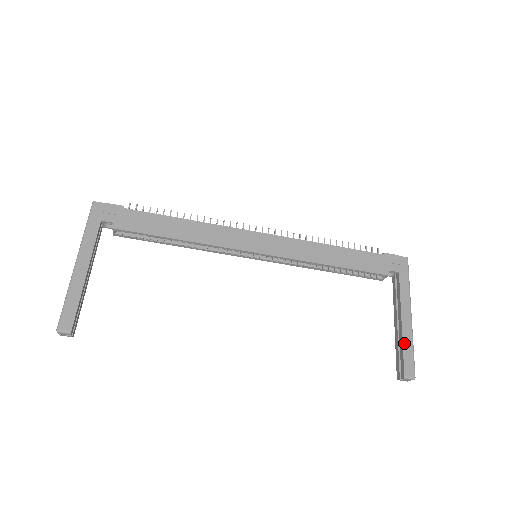
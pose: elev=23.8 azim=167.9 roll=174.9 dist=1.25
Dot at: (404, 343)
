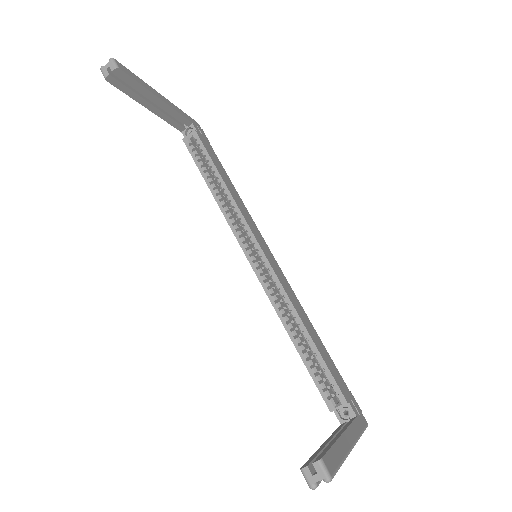
Dot at: (336, 445)
